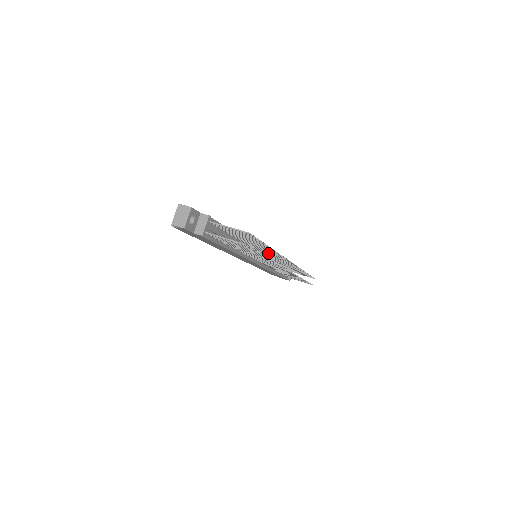
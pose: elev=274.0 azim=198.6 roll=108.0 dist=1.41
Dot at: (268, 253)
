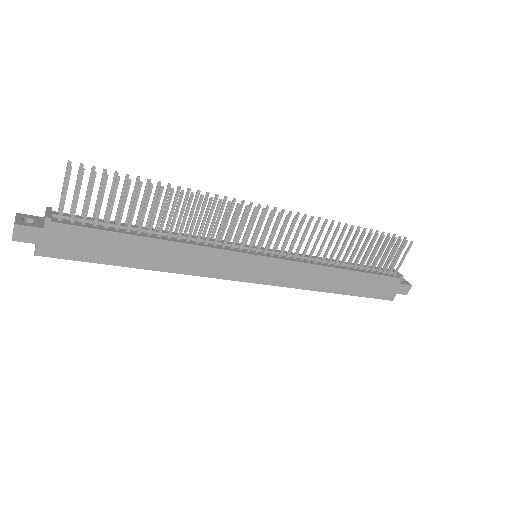
Dot at: (227, 221)
